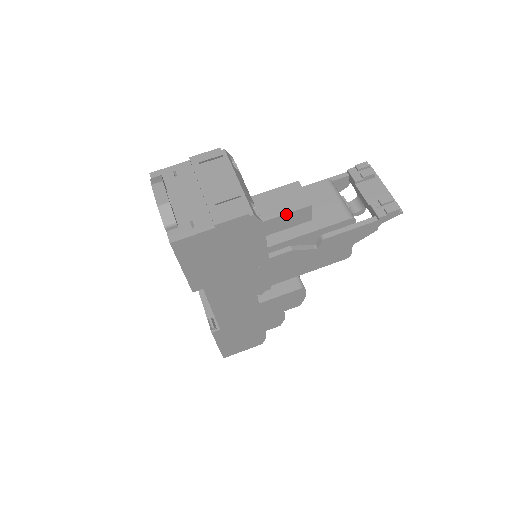
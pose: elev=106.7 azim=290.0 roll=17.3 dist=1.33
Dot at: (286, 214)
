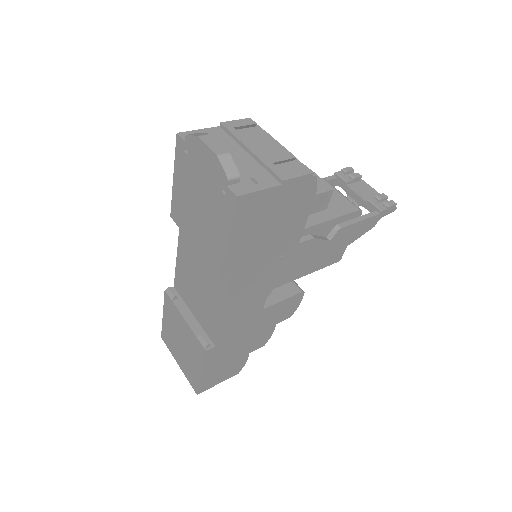
Dot at: occluded
